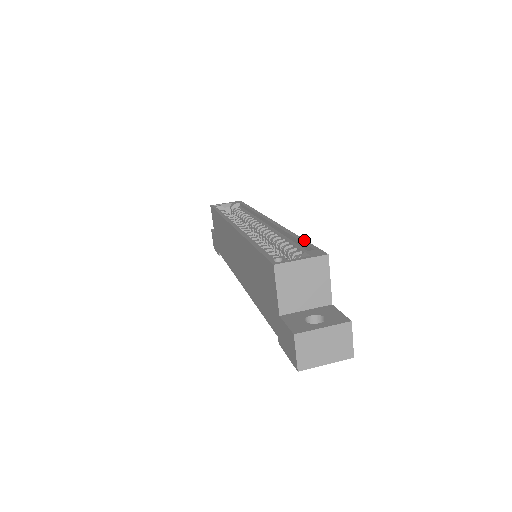
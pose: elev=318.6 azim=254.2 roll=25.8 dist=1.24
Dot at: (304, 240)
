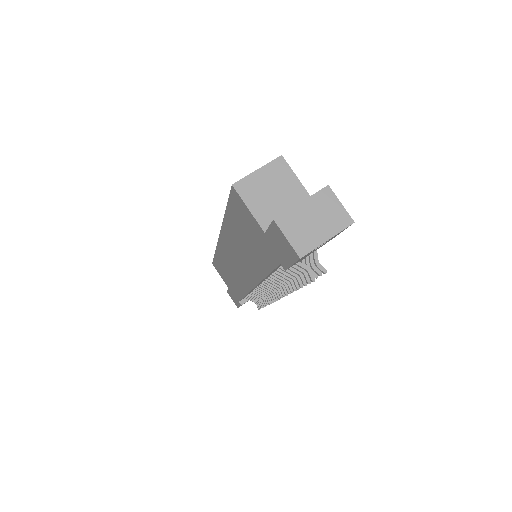
Dot at: occluded
